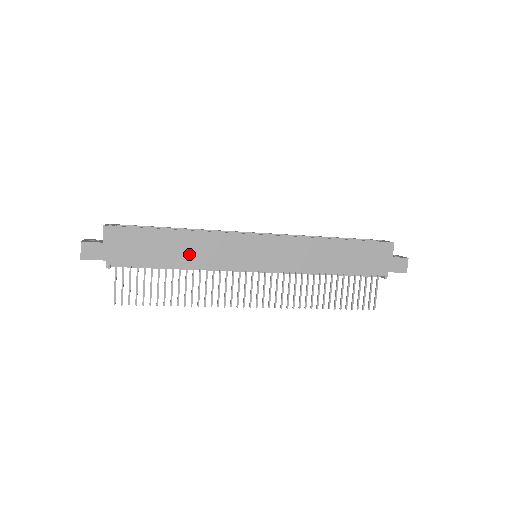
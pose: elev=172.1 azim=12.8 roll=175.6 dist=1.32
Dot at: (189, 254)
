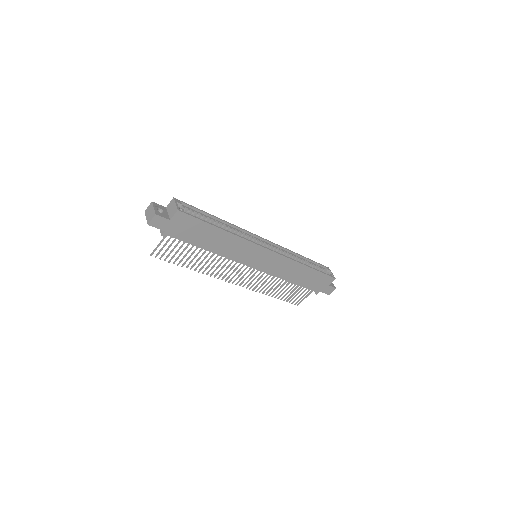
Dot at: (220, 246)
